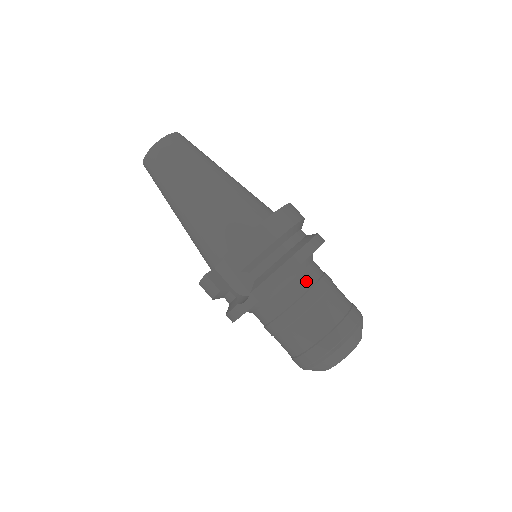
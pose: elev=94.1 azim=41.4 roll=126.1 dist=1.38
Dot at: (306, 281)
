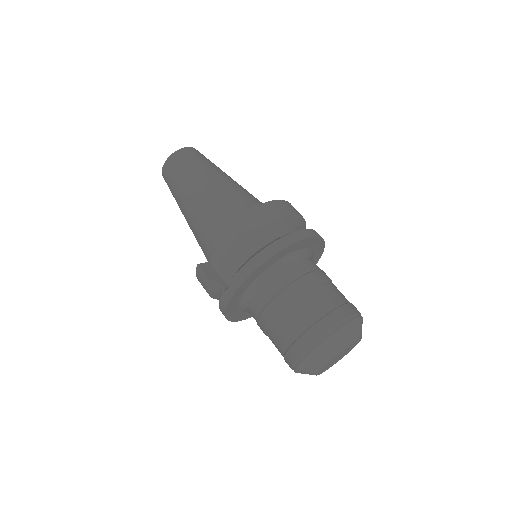
Dot at: (294, 272)
